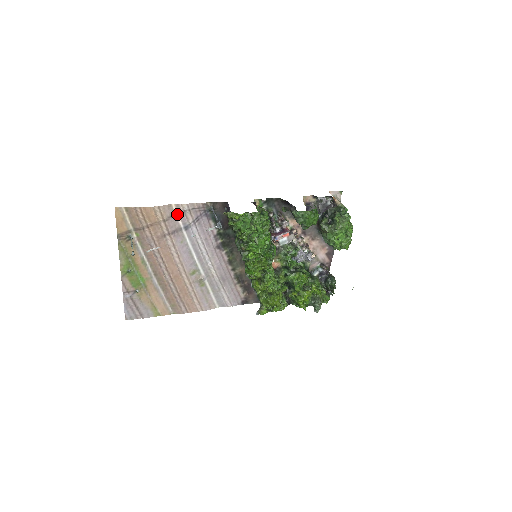
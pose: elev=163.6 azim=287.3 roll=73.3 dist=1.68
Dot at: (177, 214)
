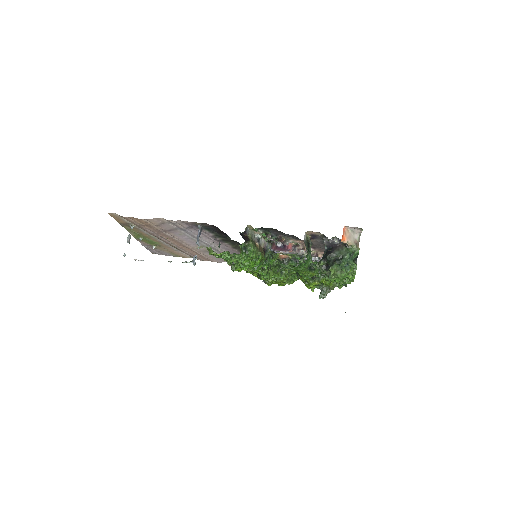
Dot at: (168, 222)
